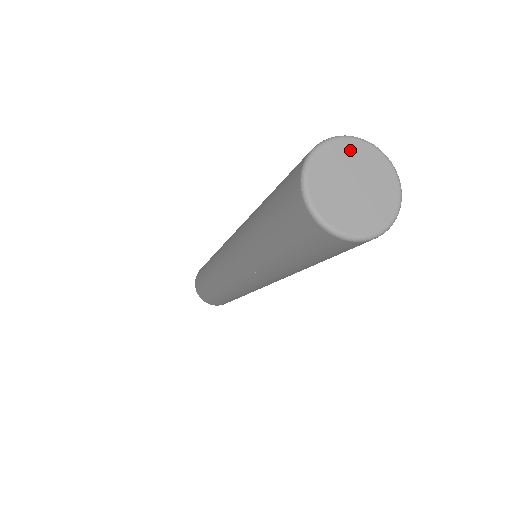
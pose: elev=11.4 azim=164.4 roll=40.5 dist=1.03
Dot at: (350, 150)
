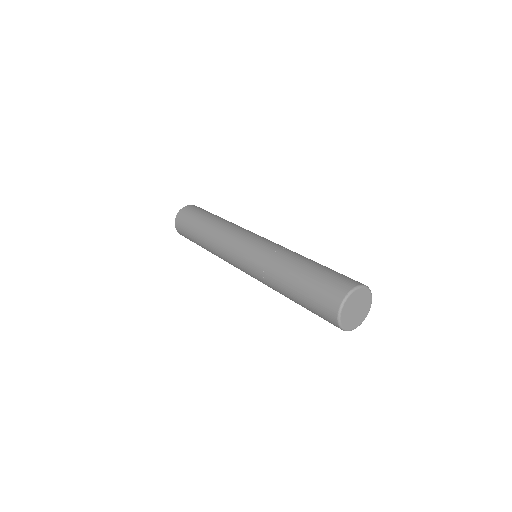
Dot at: (362, 293)
